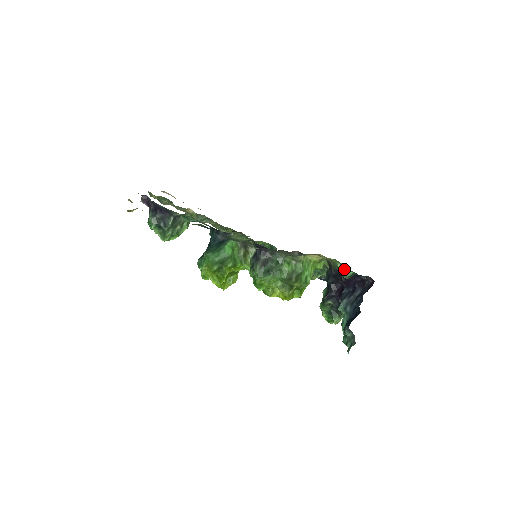
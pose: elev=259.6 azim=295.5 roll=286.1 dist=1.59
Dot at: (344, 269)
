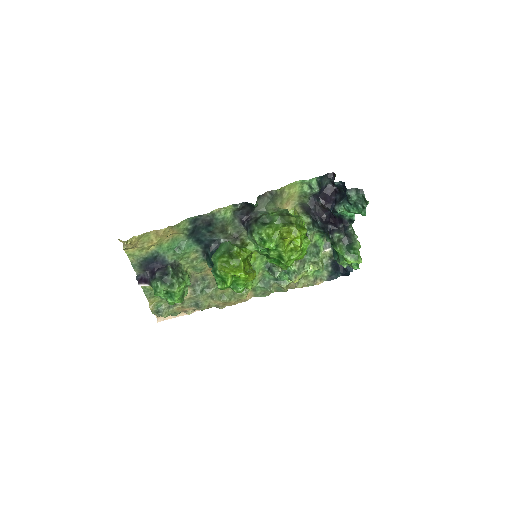
Dot at: (308, 180)
